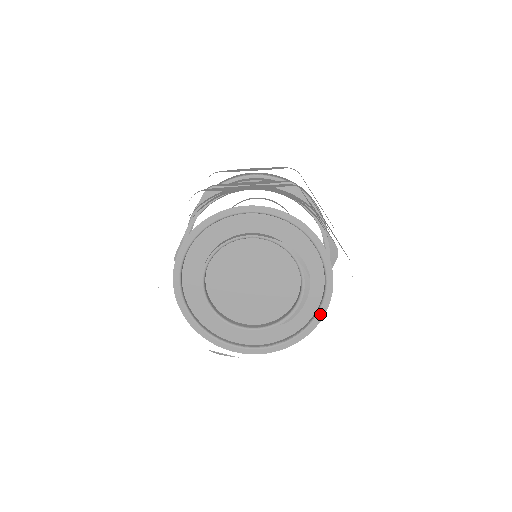
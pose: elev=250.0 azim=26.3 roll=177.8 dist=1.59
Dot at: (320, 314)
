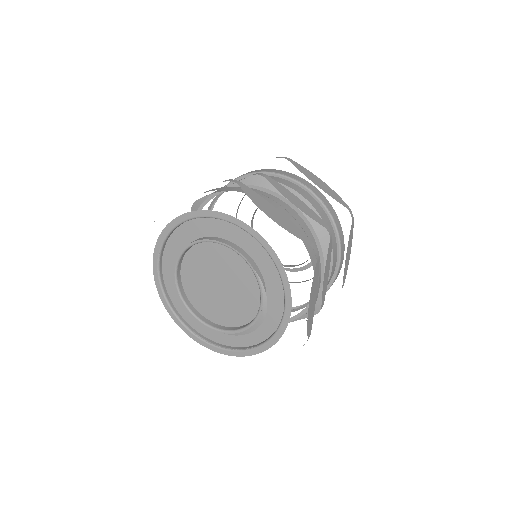
Dot at: (250, 352)
